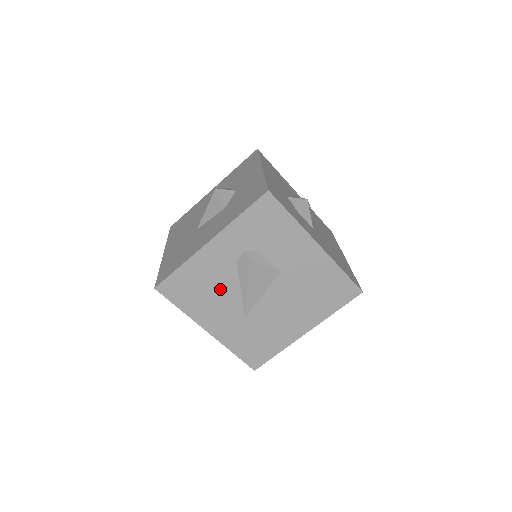
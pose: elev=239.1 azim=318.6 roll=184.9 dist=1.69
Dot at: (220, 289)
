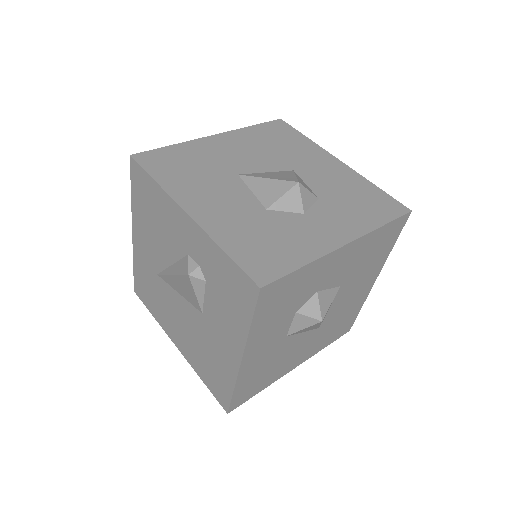
Dot at: (162, 239)
